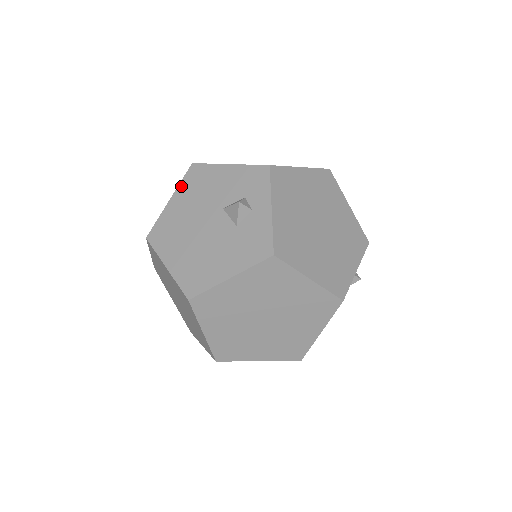
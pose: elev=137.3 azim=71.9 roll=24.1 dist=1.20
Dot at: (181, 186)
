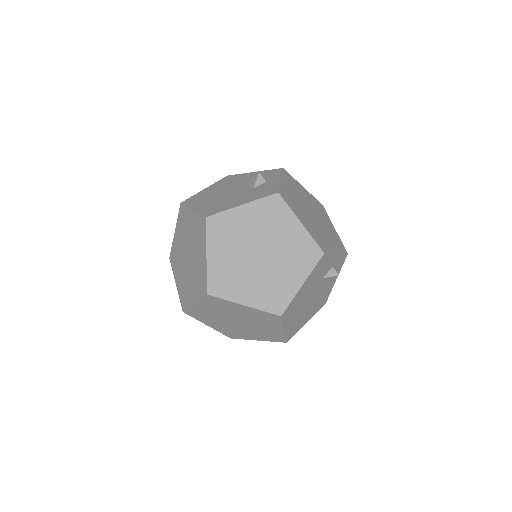
Dot at: (216, 183)
